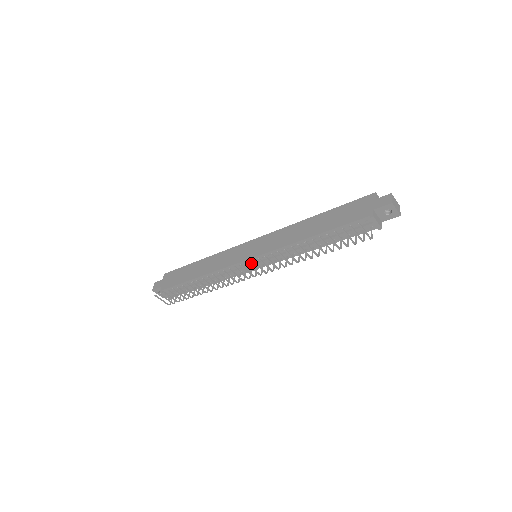
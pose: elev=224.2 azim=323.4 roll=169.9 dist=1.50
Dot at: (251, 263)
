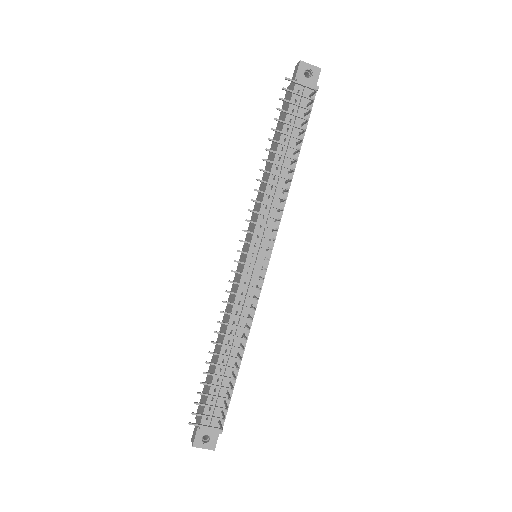
Dot at: (255, 260)
